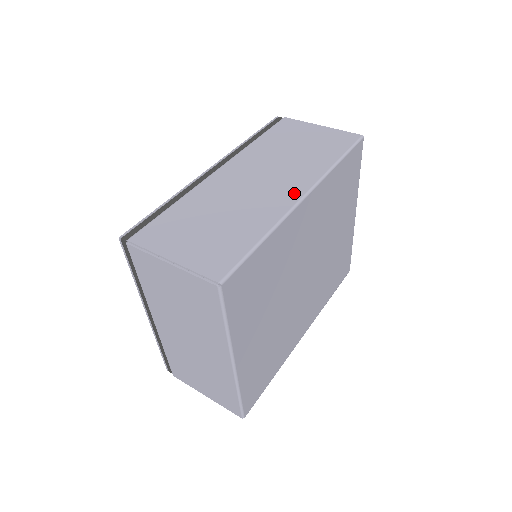
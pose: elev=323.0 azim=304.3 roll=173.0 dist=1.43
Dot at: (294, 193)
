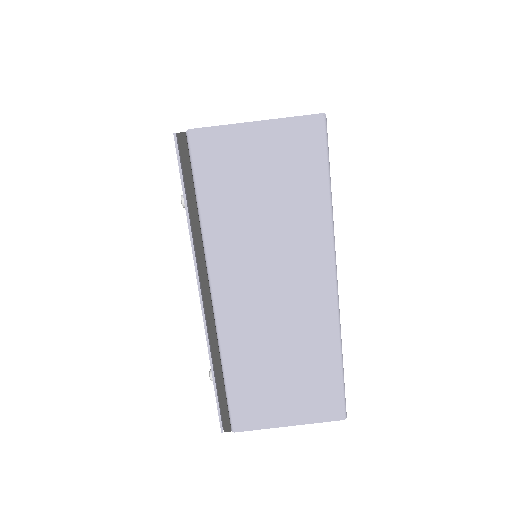
Dot at: (324, 286)
